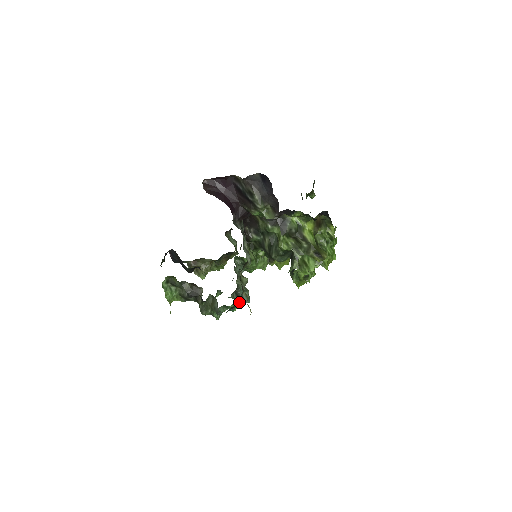
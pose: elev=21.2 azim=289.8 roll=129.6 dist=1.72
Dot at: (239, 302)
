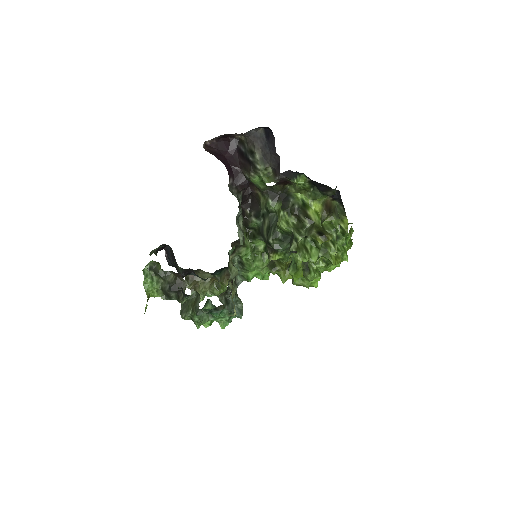
Dot at: (227, 310)
